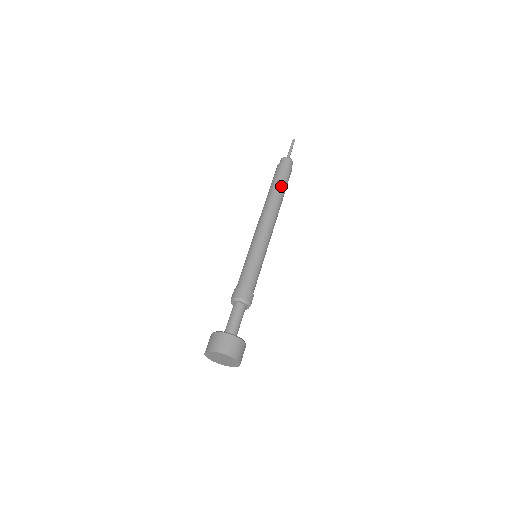
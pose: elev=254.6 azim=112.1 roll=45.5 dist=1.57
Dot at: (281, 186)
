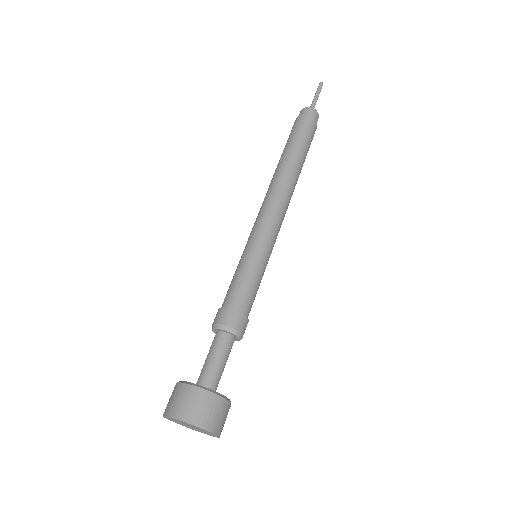
Dot at: (303, 152)
